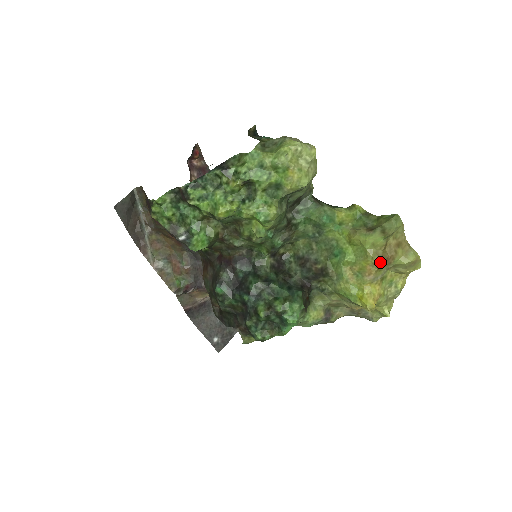
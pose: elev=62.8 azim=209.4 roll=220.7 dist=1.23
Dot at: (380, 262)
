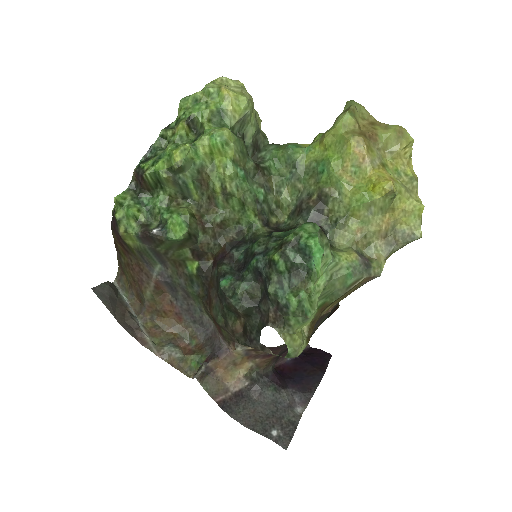
Dot at: (363, 137)
